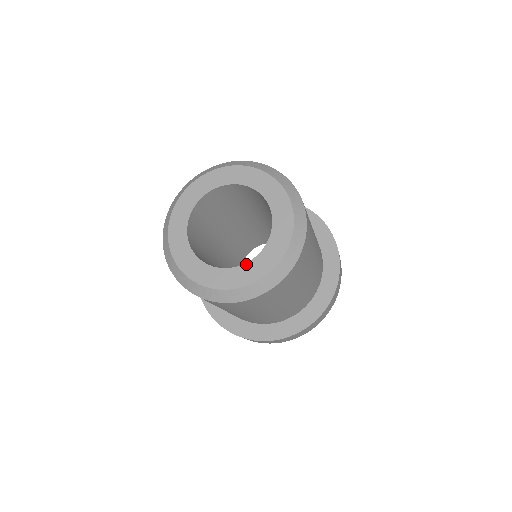
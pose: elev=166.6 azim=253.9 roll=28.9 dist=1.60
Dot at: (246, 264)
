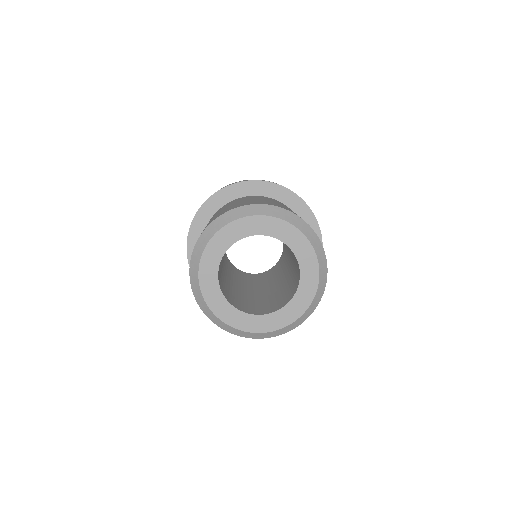
Dot at: (281, 309)
